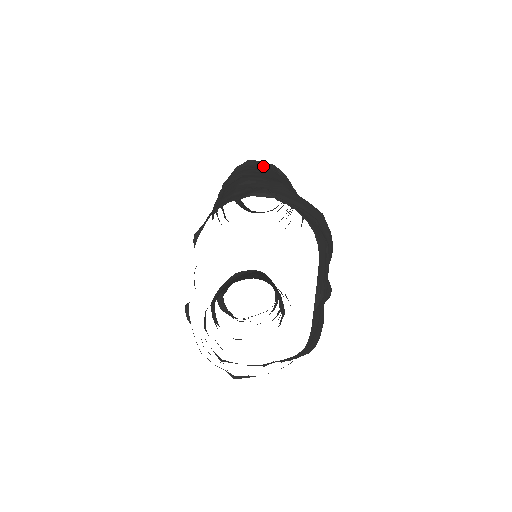
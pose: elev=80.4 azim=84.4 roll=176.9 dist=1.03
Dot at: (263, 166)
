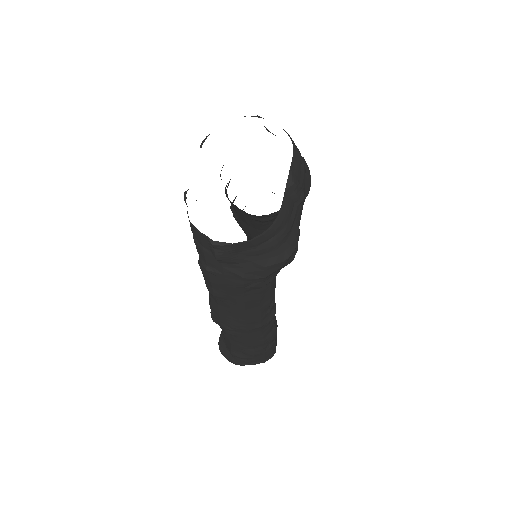
Dot at: occluded
